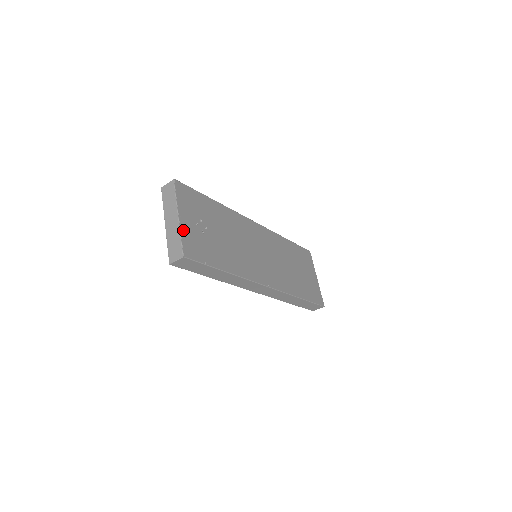
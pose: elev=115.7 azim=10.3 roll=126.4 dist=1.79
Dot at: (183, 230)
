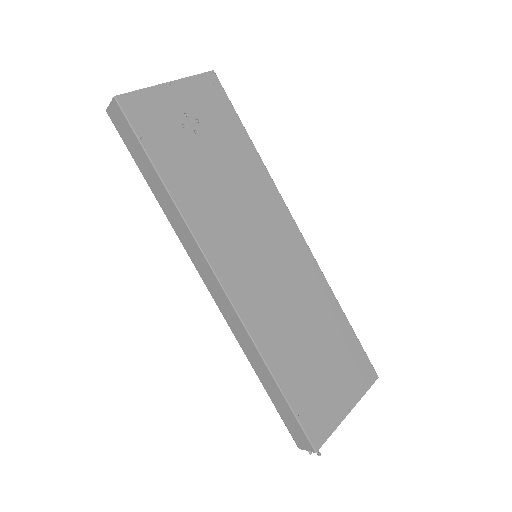
Dot at: (154, 91)
